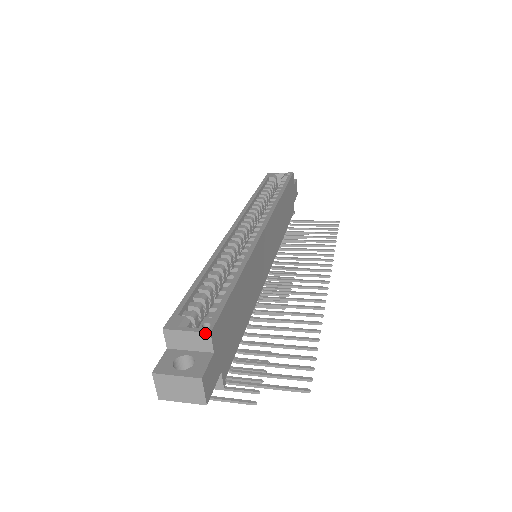
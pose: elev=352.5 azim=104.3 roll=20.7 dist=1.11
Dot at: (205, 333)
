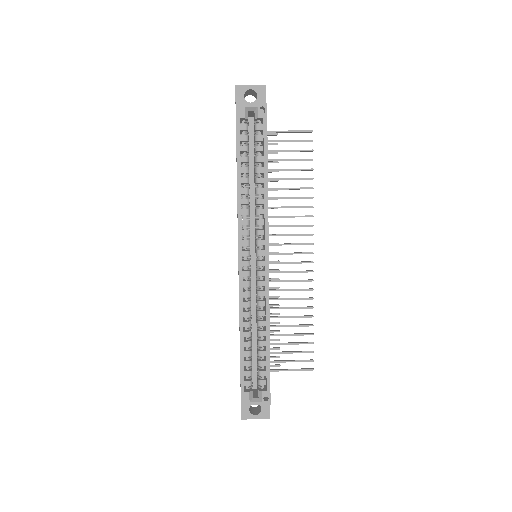
Dot at: occluded
